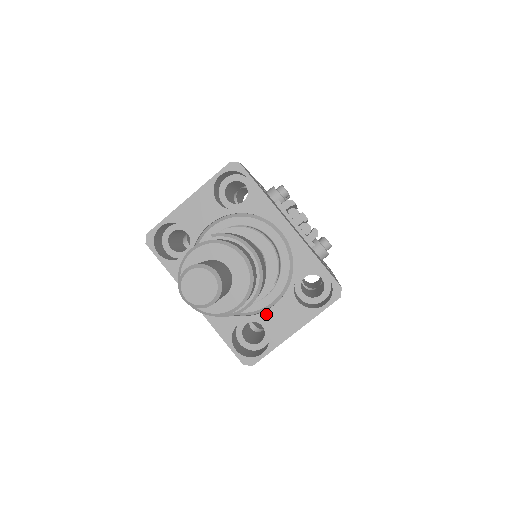
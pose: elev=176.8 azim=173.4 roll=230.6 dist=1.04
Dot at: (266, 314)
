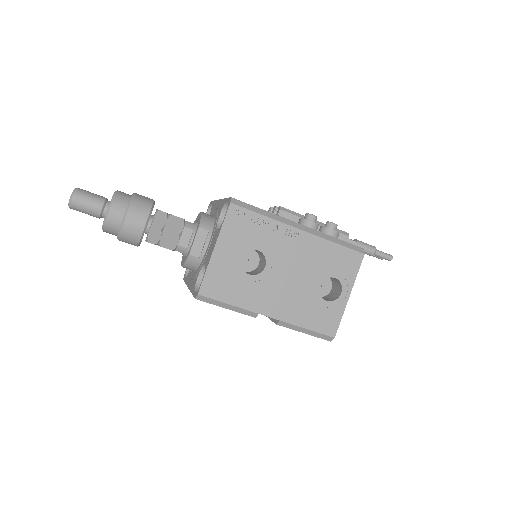
Dot at: (207, 256)
